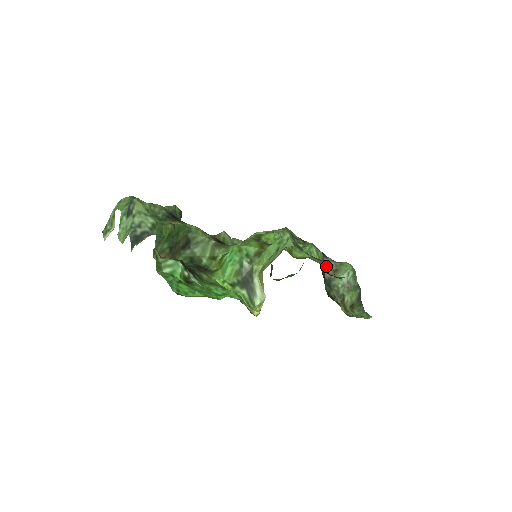
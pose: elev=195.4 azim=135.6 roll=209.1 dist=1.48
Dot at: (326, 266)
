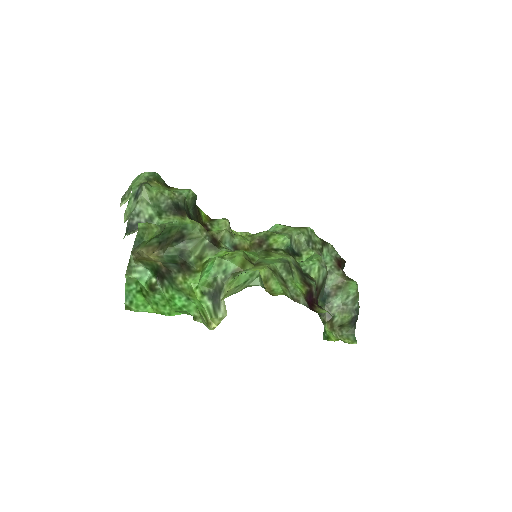
Dot at: (301, 302)
